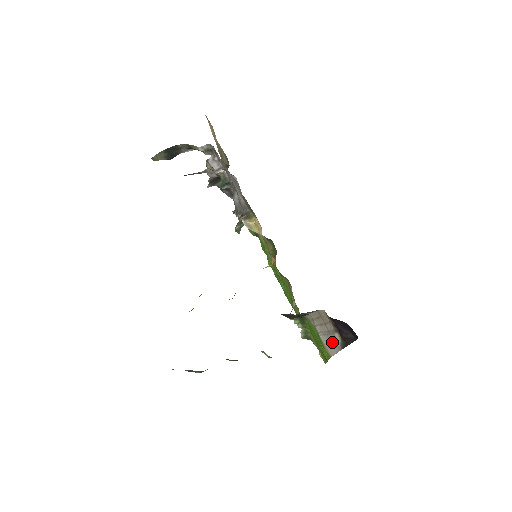
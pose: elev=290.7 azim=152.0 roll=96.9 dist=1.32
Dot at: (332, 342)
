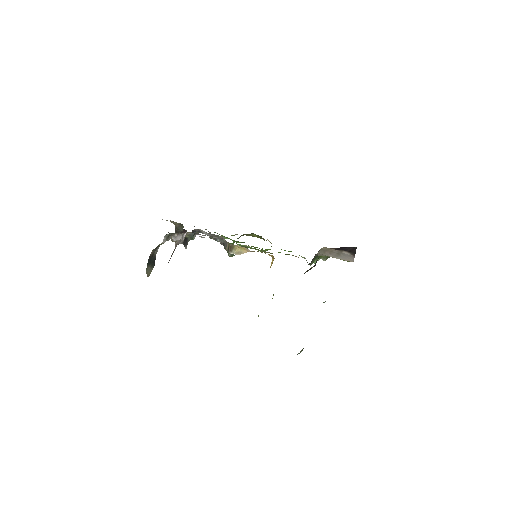
Dot at: (345, 257)
